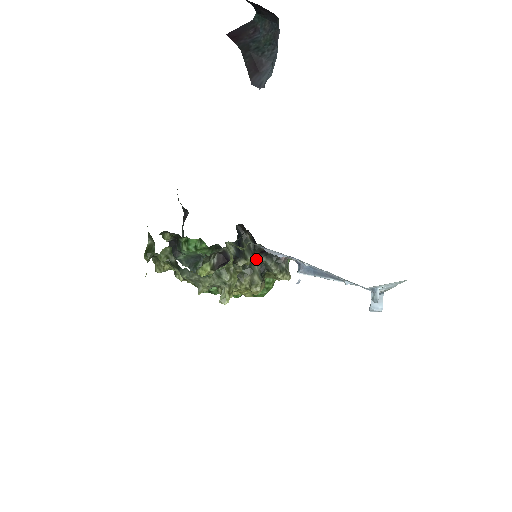
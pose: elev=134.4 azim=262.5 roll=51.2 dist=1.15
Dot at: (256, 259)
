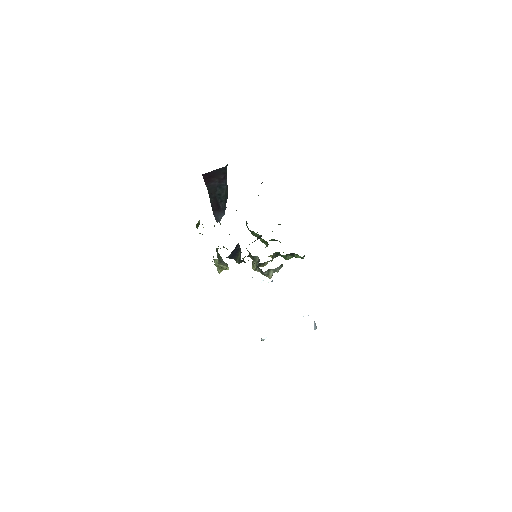
Dot at: (256, 257)
